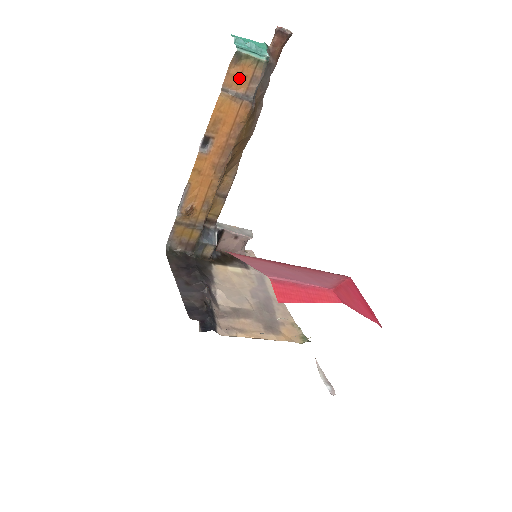
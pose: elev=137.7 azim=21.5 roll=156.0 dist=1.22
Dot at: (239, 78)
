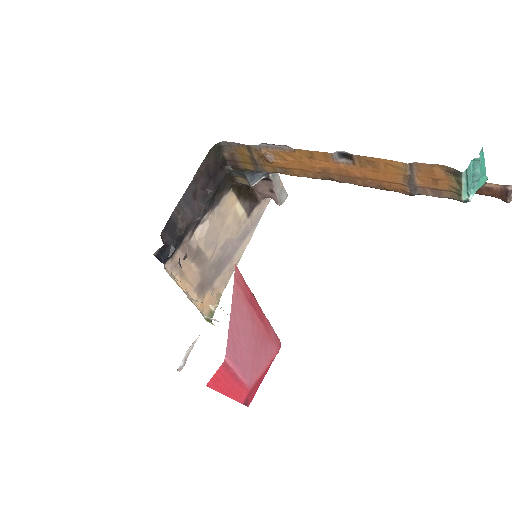
Dot at: (432, 177)
